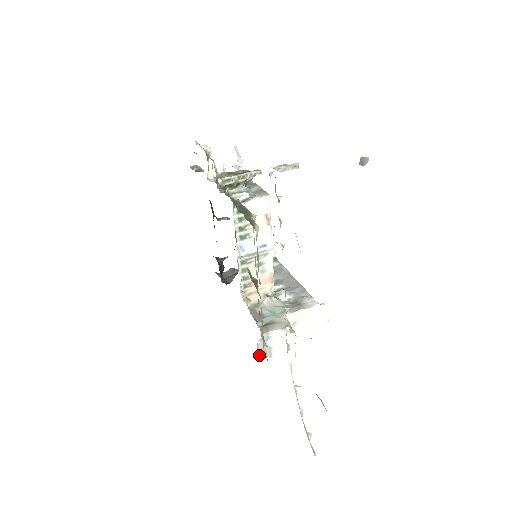
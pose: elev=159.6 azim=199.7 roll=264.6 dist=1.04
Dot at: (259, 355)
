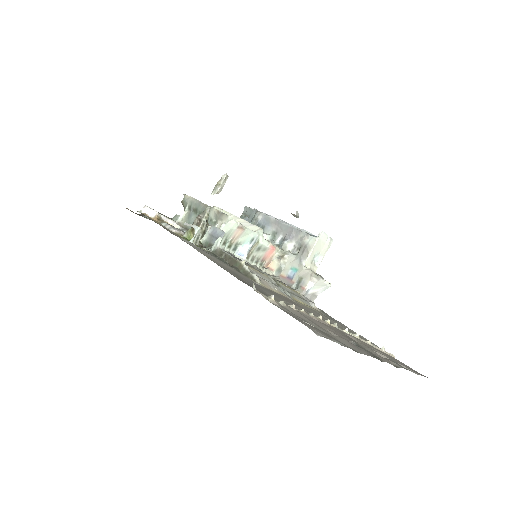
Dot at: occluded
